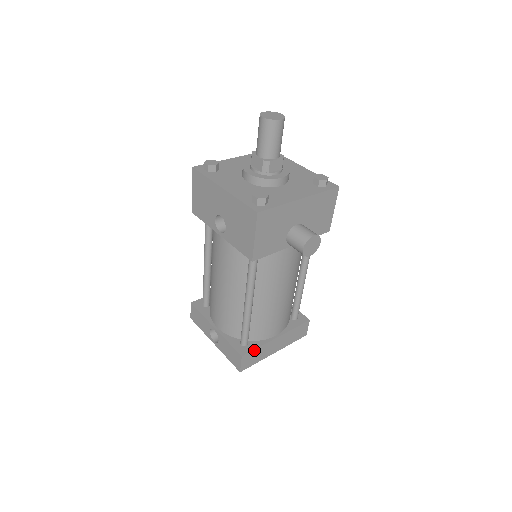
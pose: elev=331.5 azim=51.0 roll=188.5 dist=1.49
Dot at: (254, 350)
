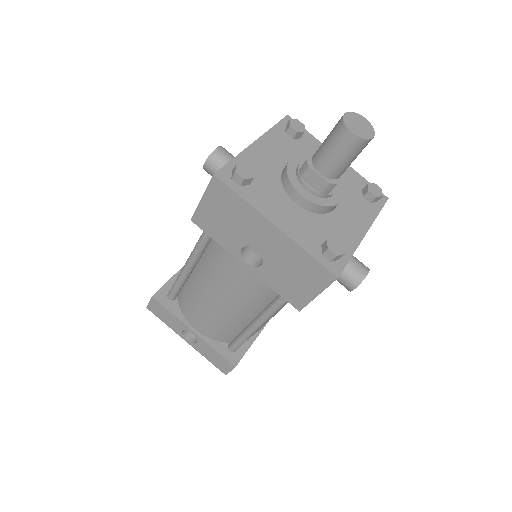
Dot at: (244, 354)
